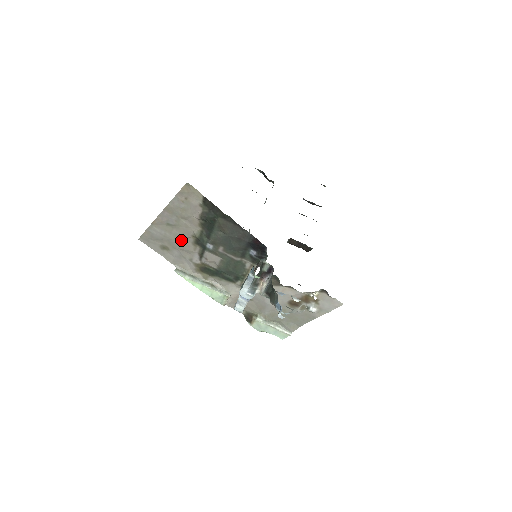
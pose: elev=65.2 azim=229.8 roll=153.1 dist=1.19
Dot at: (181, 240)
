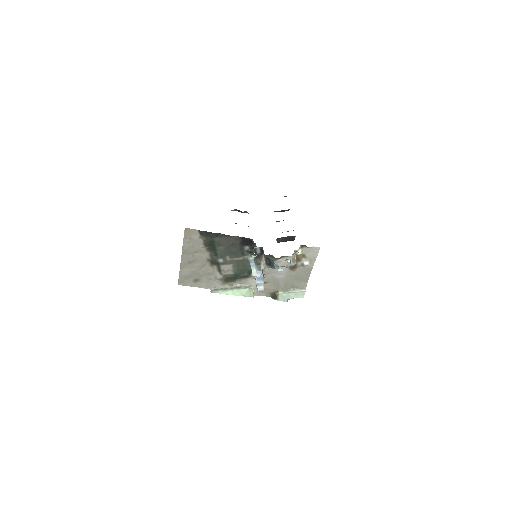
Dot at: (202, 268)
